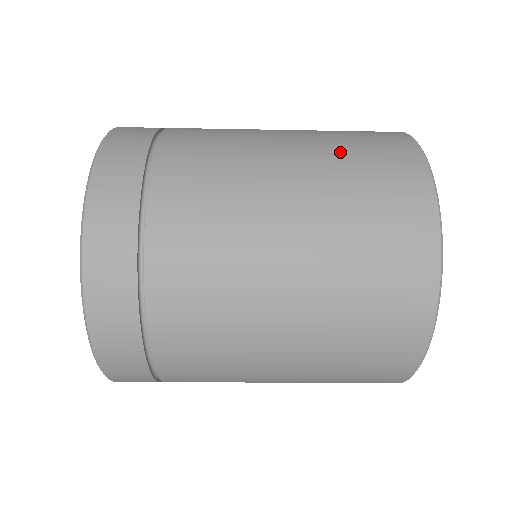
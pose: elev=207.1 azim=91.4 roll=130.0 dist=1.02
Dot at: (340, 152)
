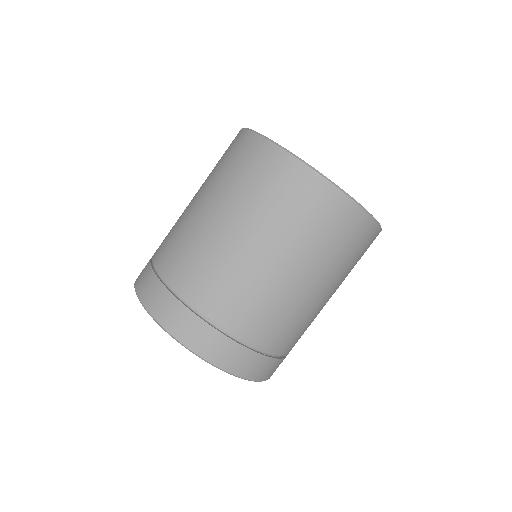
Dot at: (216, 172)
